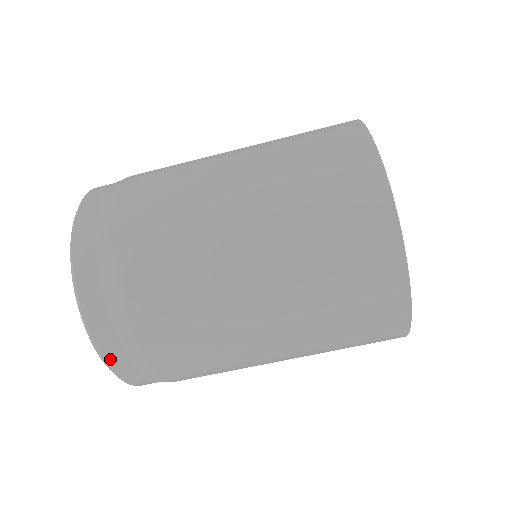
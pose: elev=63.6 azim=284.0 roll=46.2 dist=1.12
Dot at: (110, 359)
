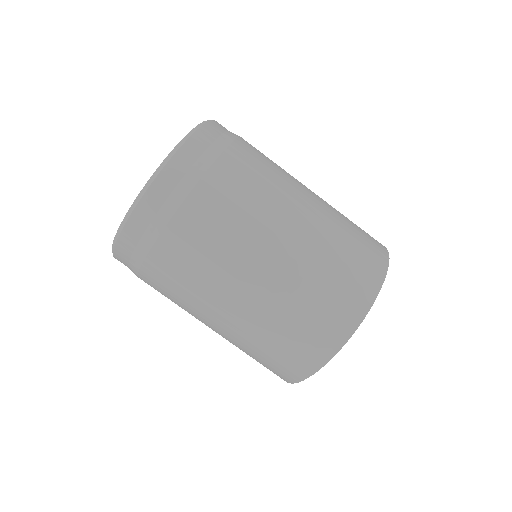
Dot at: (194, 141)
